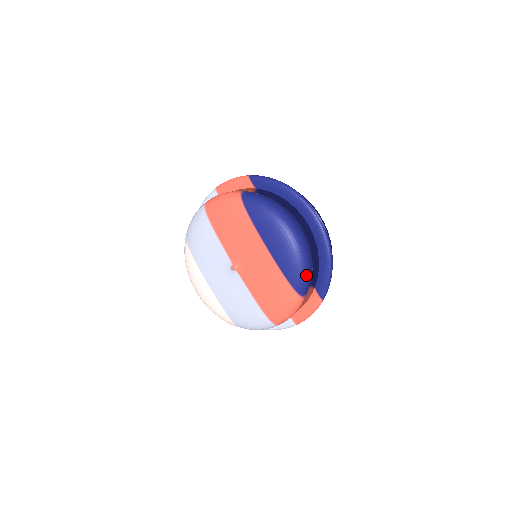
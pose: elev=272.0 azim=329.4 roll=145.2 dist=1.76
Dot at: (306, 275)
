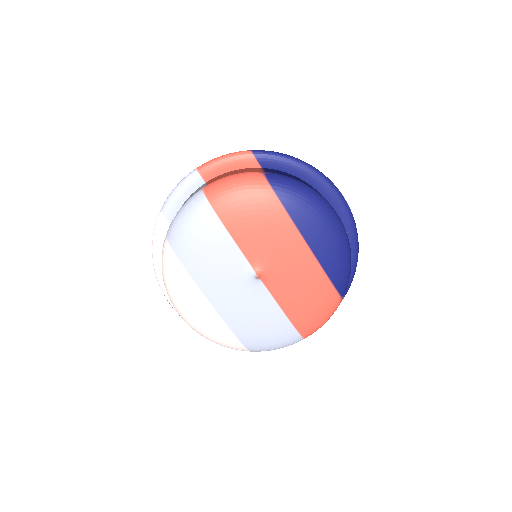
Dot at: (350, 272)
